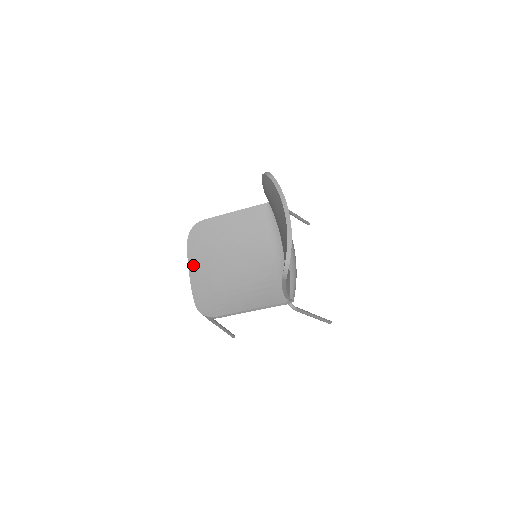
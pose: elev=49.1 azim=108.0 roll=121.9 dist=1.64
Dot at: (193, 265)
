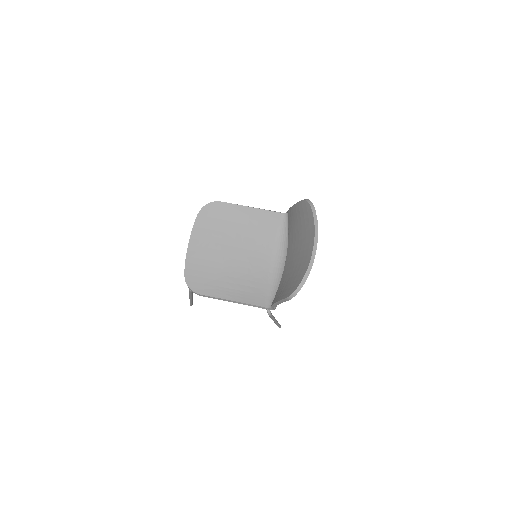
Dot at: (195, 238)
